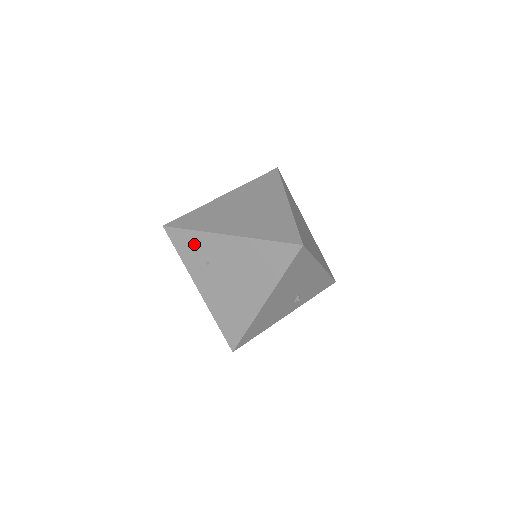
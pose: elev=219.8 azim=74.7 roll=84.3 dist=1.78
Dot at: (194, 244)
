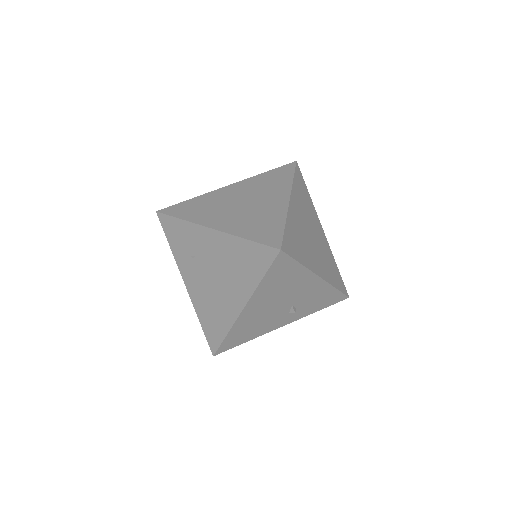
Dot at: (182, 234)
